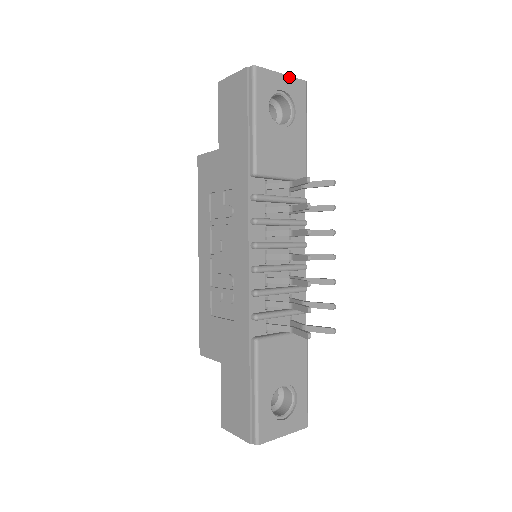
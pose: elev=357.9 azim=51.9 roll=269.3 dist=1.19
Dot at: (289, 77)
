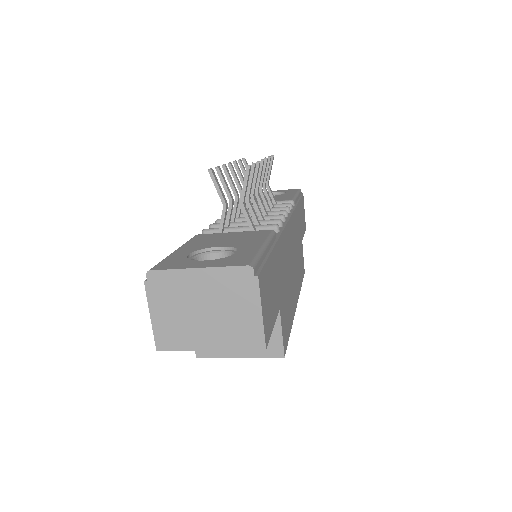
Dot at: (282, 190)
